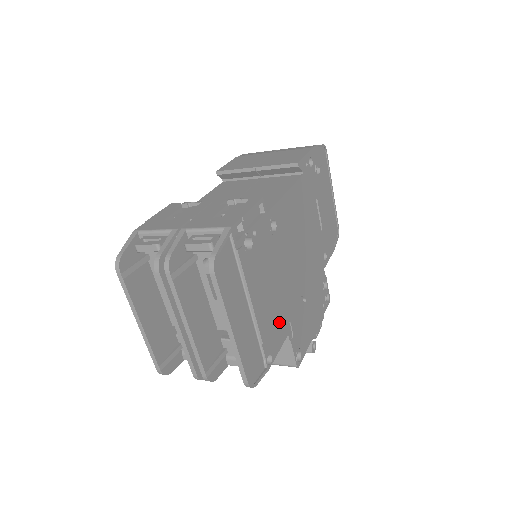
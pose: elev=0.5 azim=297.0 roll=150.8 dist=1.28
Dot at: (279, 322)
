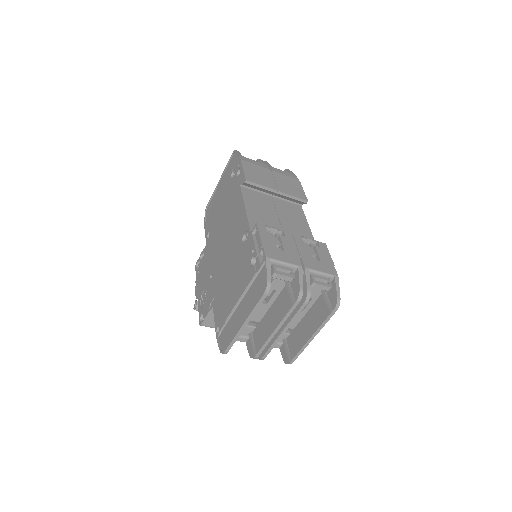
Dot at: occluded
